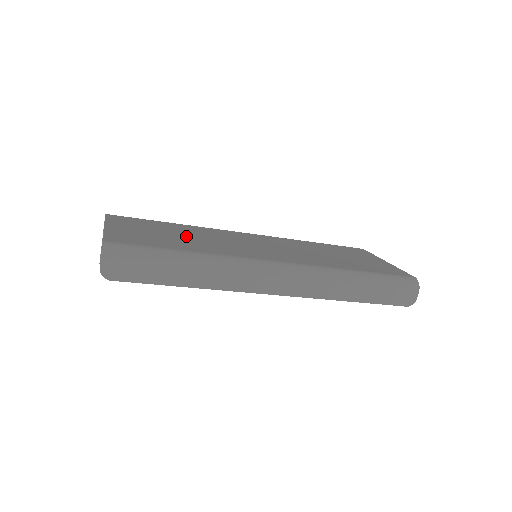
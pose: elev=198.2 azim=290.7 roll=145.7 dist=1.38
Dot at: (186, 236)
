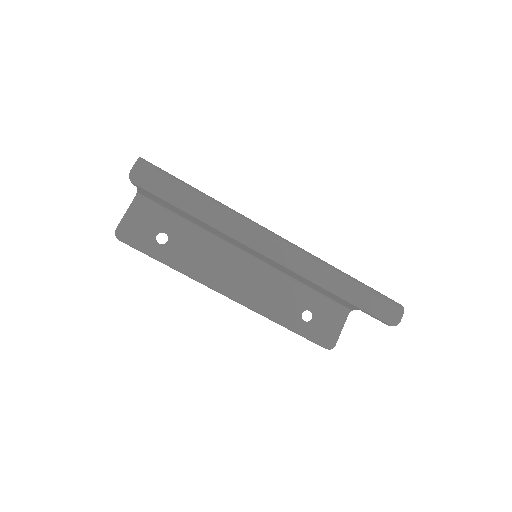
Dot at: occluded
